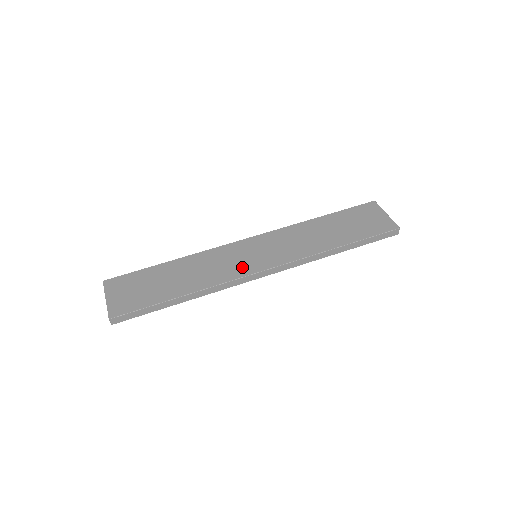
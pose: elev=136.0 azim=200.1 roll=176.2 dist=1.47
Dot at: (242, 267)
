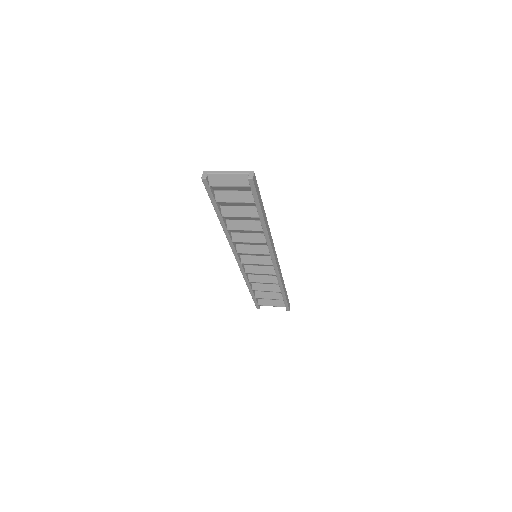
Dot at: occluded
